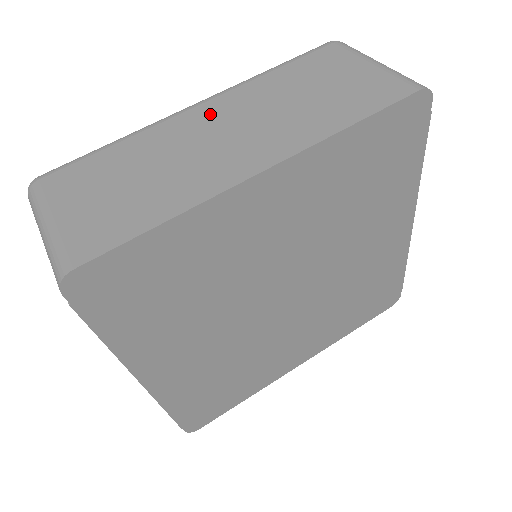
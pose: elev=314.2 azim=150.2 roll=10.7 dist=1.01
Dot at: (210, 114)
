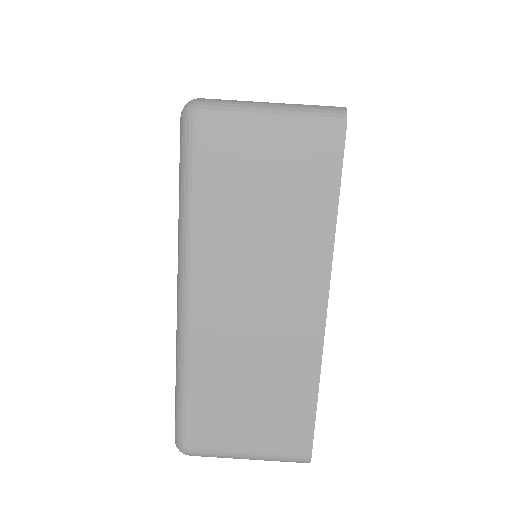
Dot at: (217, 298)
